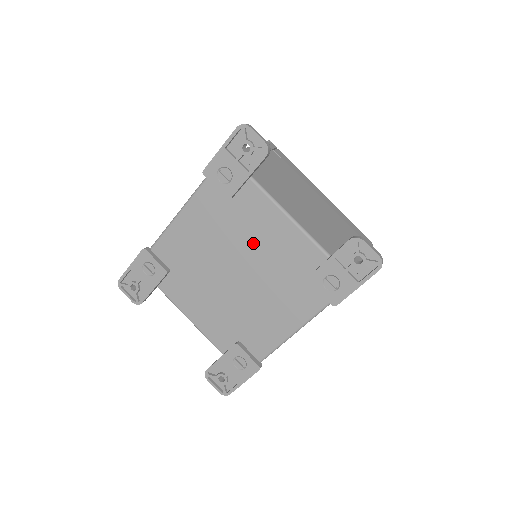
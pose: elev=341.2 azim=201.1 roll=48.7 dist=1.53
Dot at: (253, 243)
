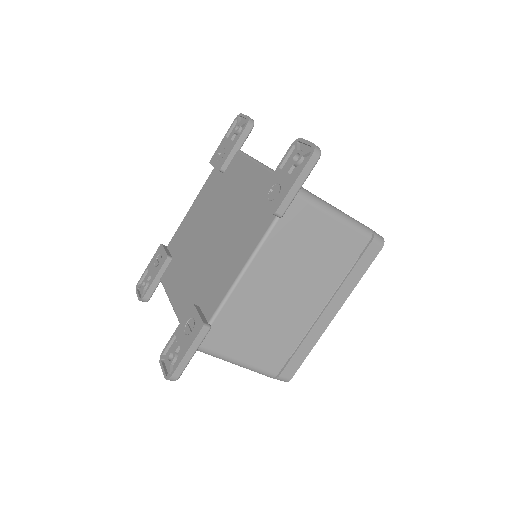
Dot at: (229, 199)
